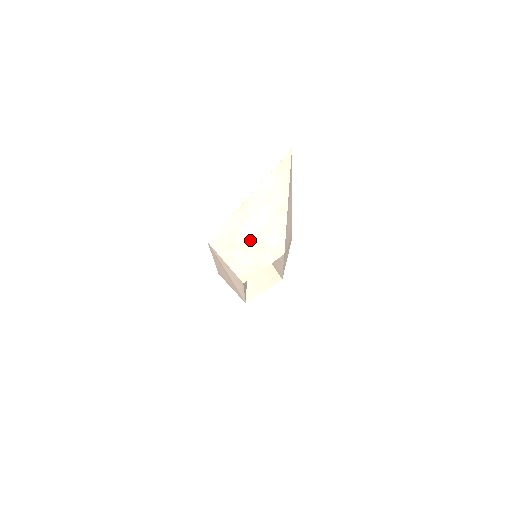
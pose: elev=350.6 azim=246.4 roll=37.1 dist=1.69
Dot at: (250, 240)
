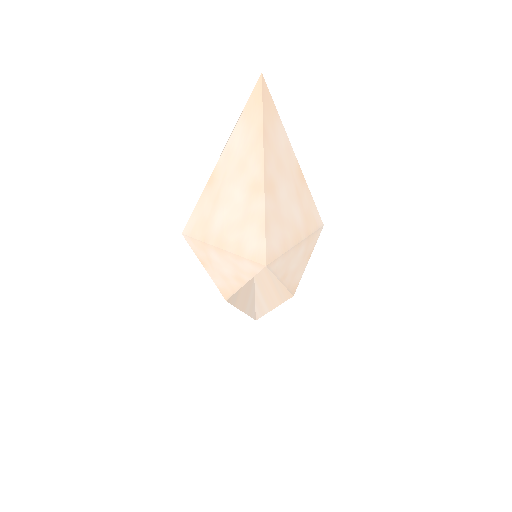
Dot at: (224, 236)
